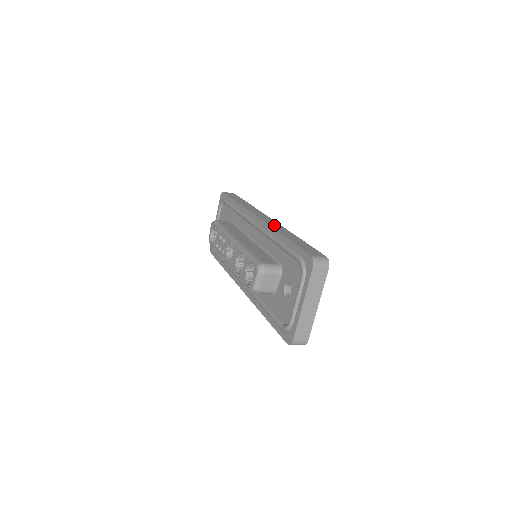
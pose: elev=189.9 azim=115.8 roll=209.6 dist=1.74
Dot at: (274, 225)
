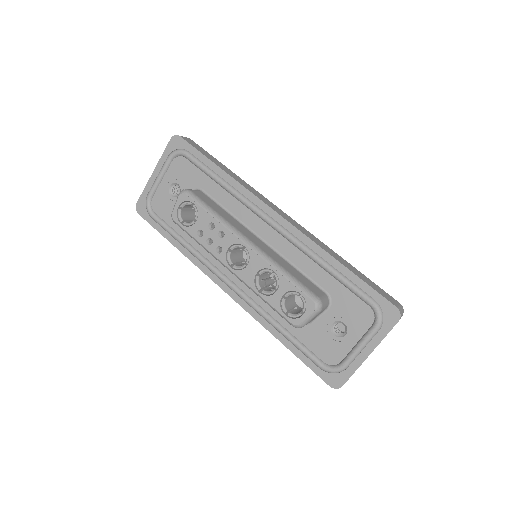
Dot at: (308, 234)
